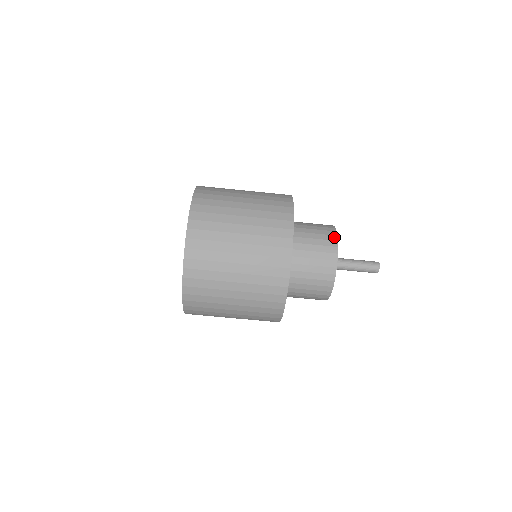
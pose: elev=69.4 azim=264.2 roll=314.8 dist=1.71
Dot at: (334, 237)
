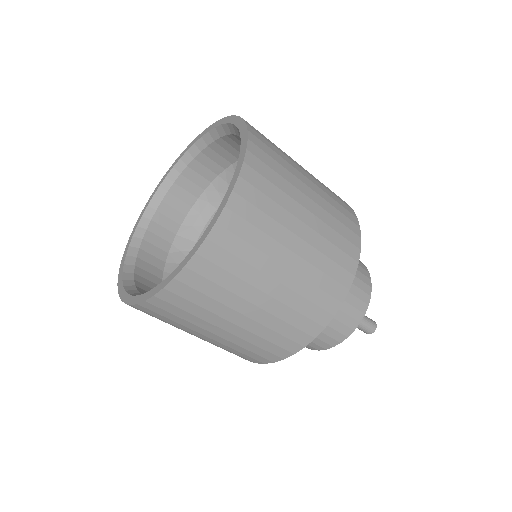
Dot at: (369, 289)
